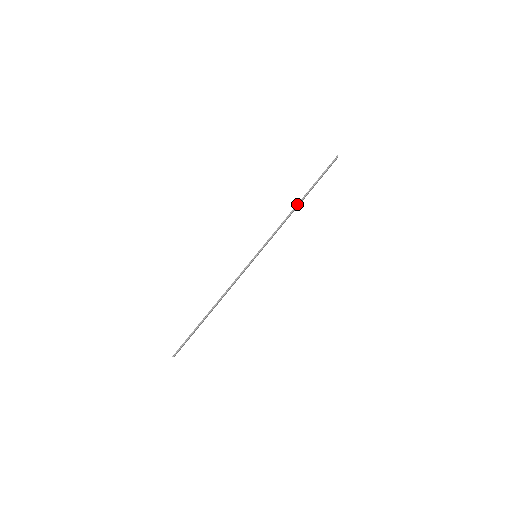
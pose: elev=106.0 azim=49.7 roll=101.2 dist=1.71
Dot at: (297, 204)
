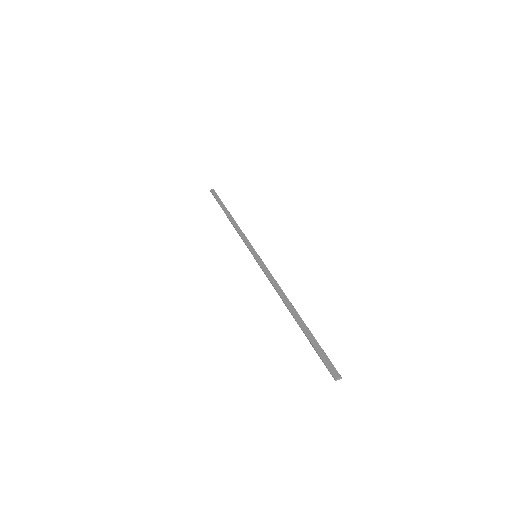
Dot at: (288, 308)
